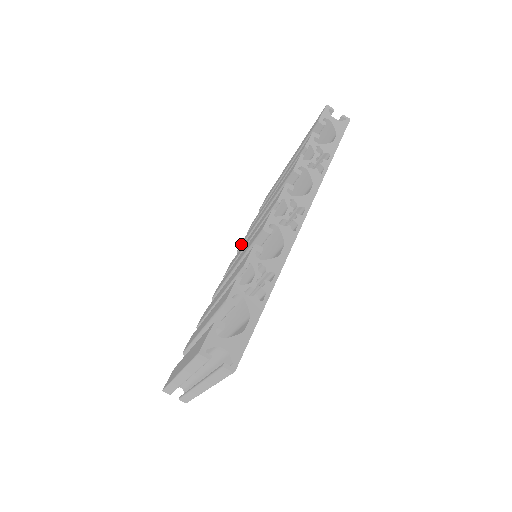
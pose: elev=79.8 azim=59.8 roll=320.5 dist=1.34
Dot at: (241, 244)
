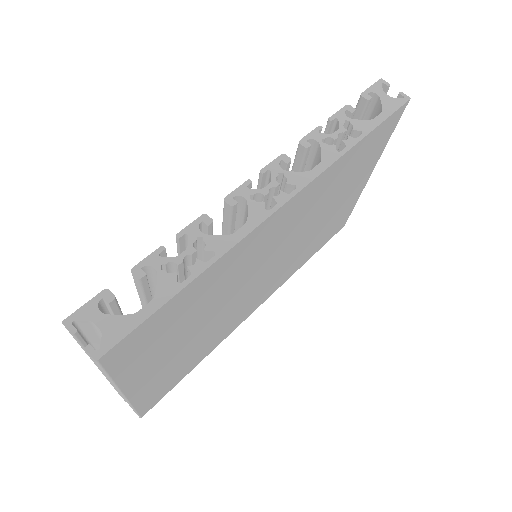
Dot at: occluded
